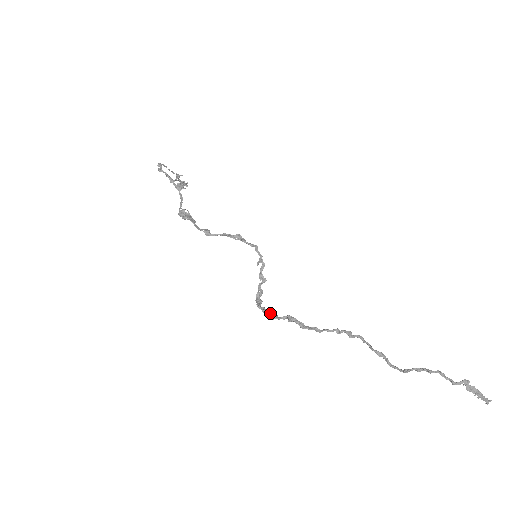
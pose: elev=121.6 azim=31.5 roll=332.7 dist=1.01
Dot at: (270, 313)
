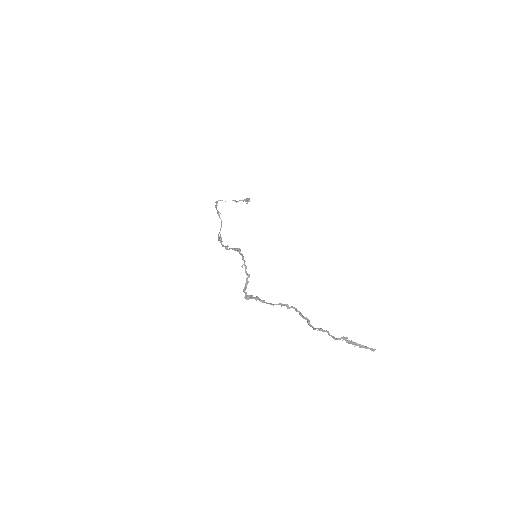
Dot at: (247, 296)
